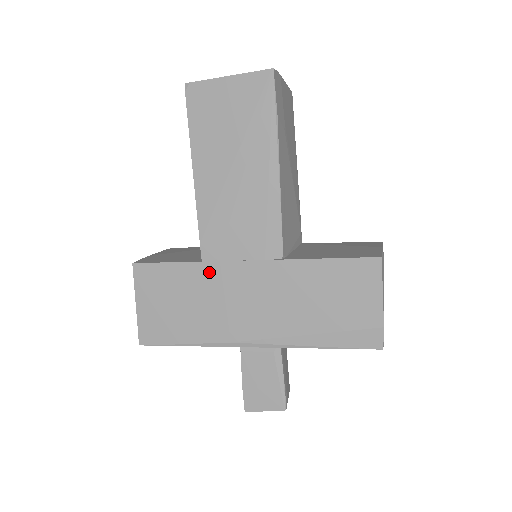
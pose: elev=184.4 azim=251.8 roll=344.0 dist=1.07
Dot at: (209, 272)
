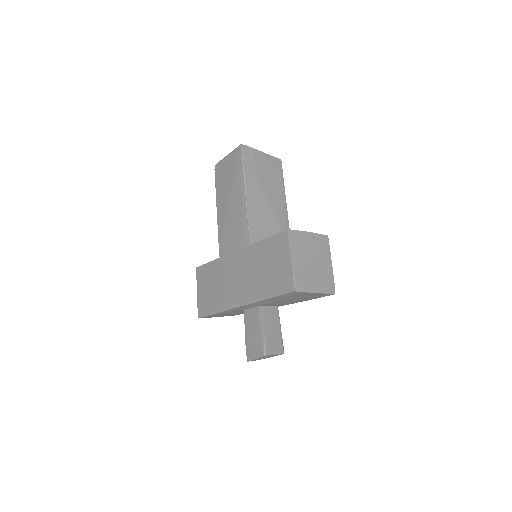
Dot at: (222, 263)
